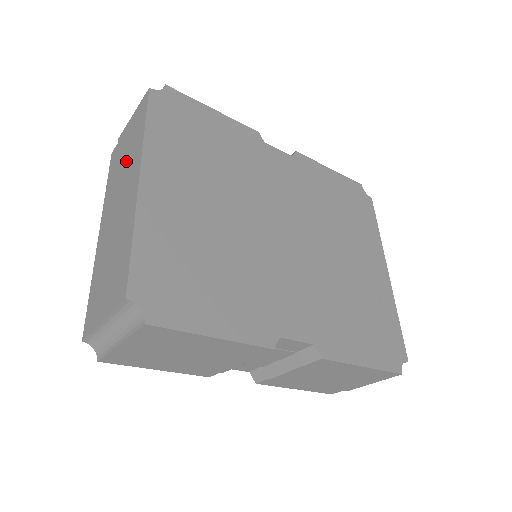
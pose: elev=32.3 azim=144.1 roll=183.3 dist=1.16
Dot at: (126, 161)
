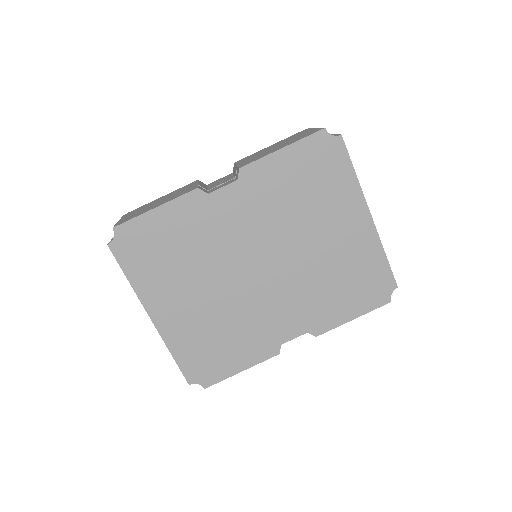
Dot at: occluded
